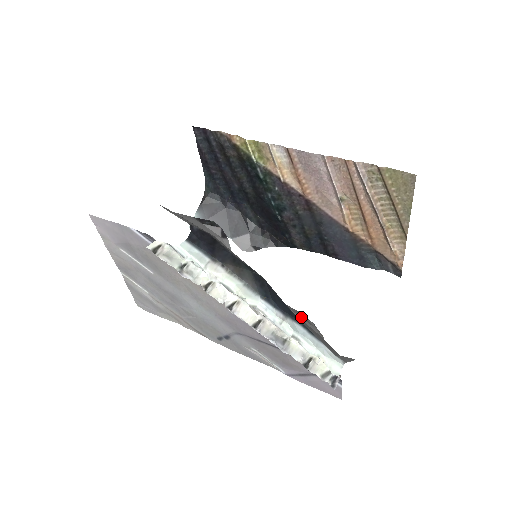
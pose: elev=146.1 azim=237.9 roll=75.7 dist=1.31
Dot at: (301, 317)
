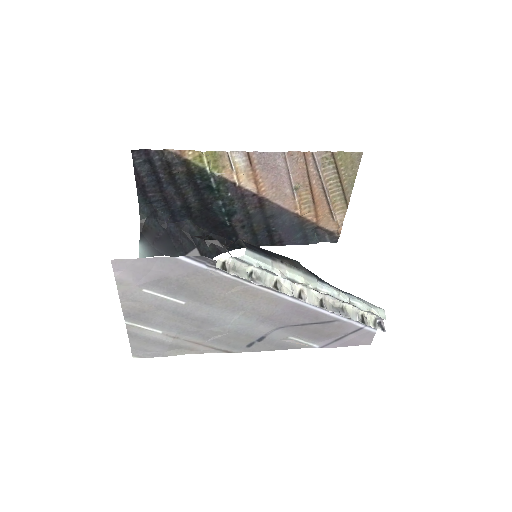
Dot at: occluded
